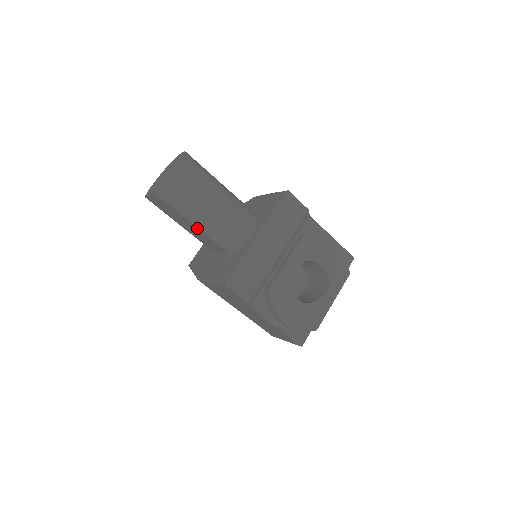
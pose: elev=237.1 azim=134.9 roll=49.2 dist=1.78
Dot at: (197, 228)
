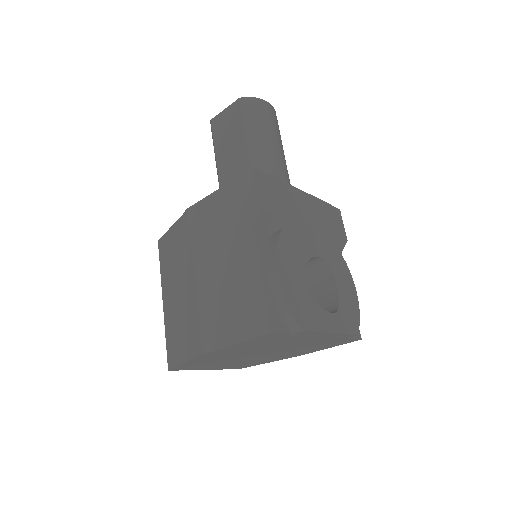
Dot at: (247, 149)
